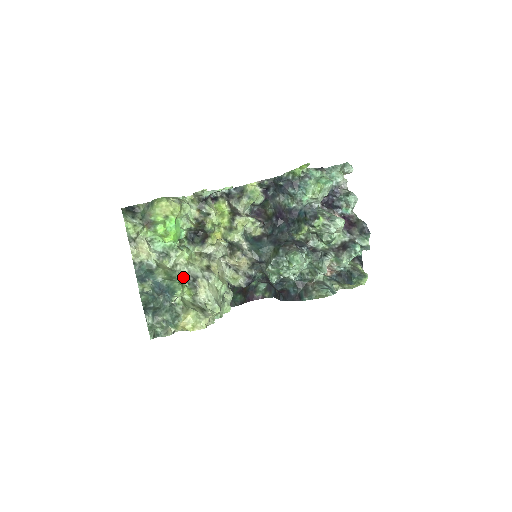
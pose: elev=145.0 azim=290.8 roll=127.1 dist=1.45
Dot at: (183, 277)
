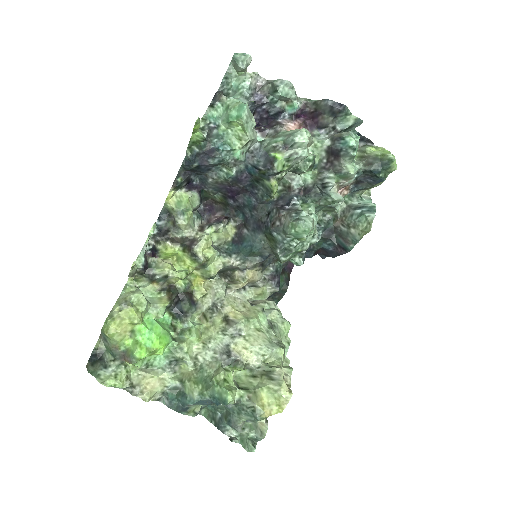
Dot at: (215, 365)
